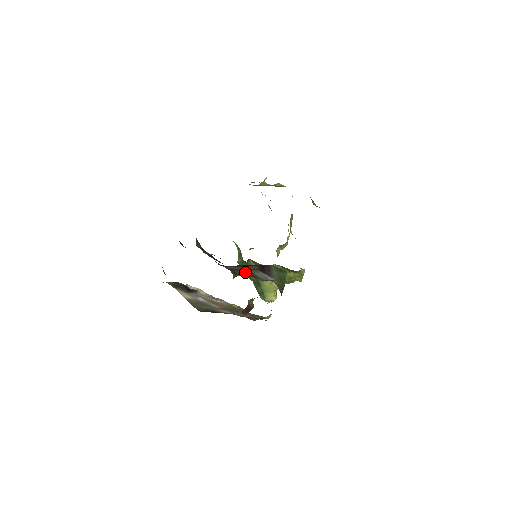
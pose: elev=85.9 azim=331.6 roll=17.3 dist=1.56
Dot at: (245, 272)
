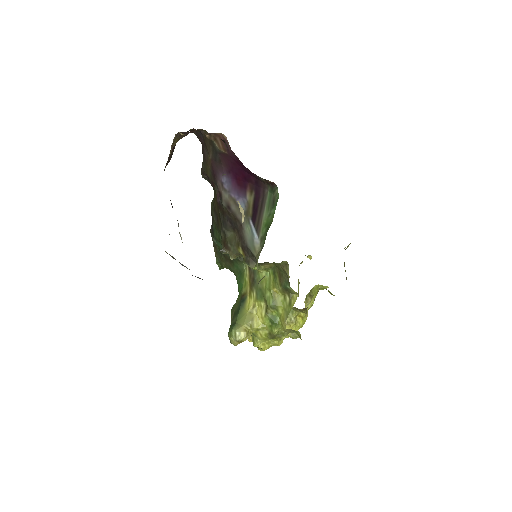
Dot at: (236, 238)
